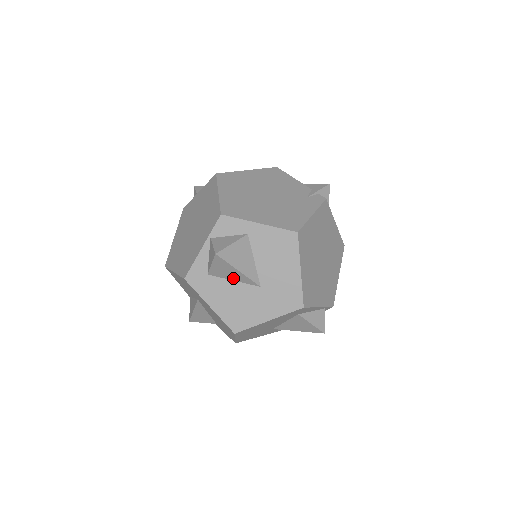
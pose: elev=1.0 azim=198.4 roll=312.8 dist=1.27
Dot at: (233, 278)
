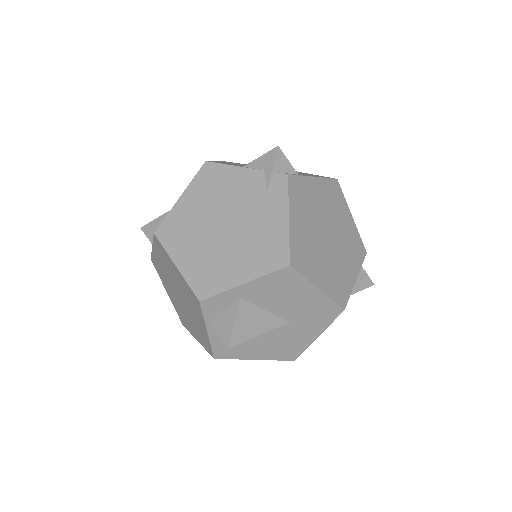
Dot at: occluded
